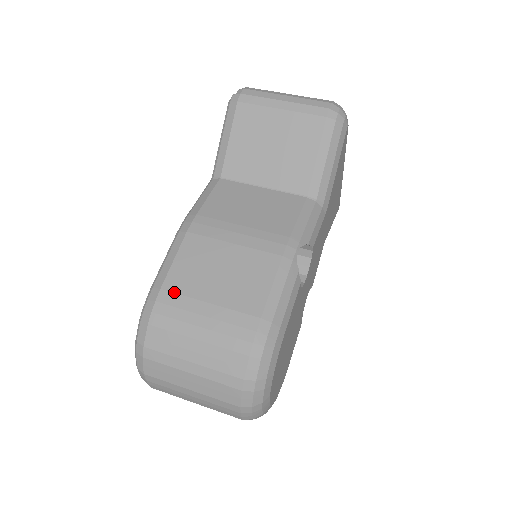
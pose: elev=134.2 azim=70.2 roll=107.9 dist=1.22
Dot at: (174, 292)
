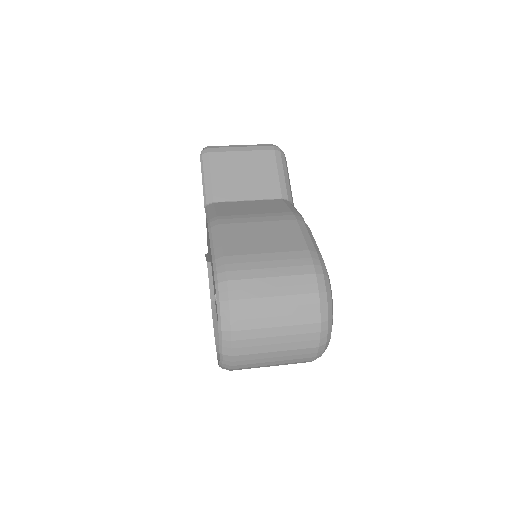
Dot at: (236, 255)
